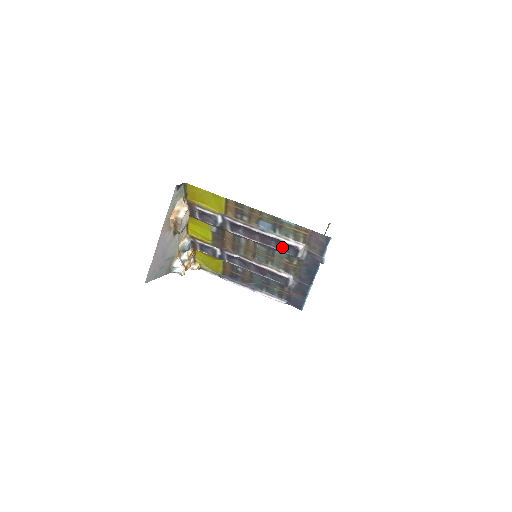
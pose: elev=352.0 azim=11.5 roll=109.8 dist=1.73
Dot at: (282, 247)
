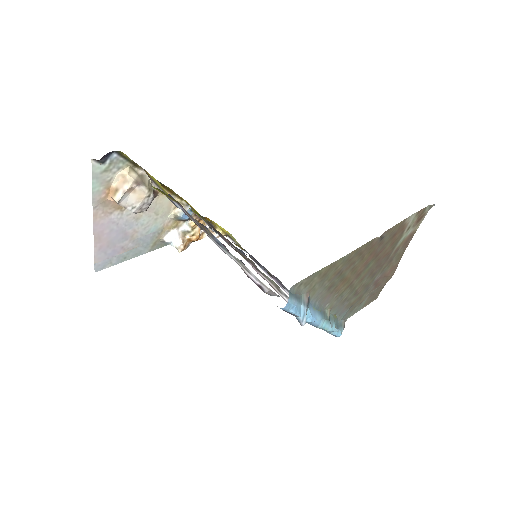
Dot at: occluded
